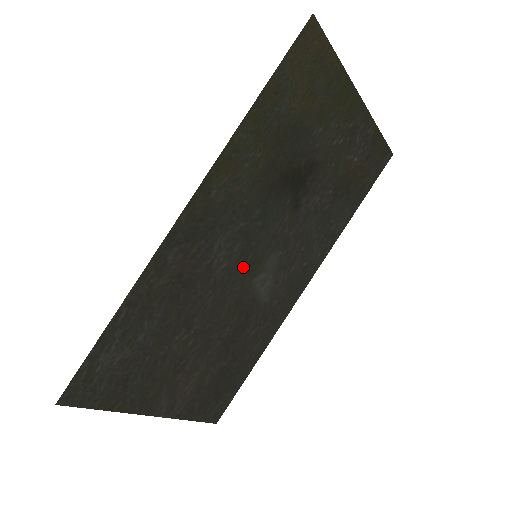
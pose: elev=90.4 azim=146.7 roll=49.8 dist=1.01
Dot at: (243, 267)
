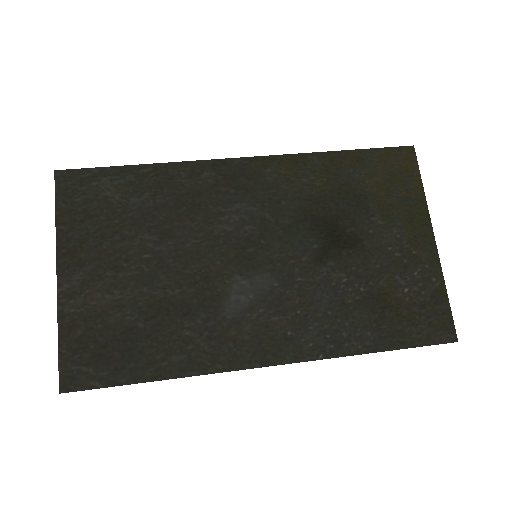
Dot at: (239, 251)
